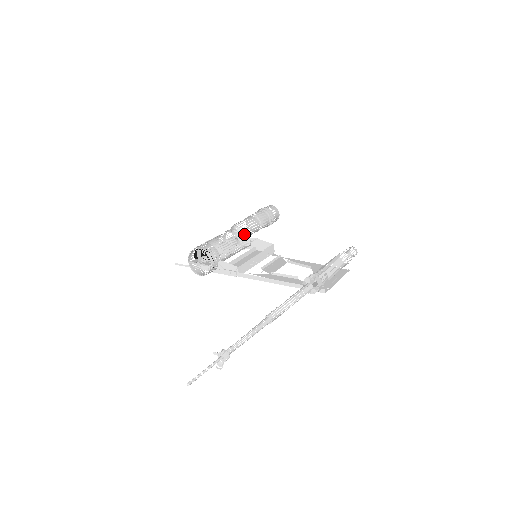
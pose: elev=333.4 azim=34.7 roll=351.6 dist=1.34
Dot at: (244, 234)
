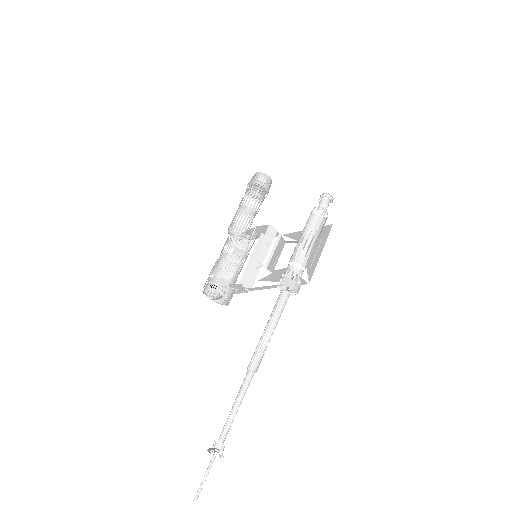
Dot at: (239, 236)
